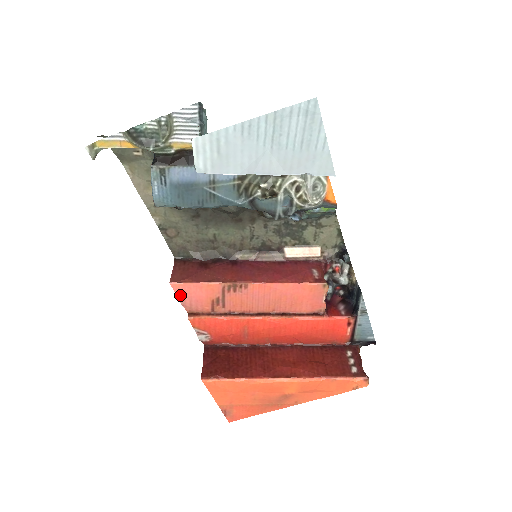
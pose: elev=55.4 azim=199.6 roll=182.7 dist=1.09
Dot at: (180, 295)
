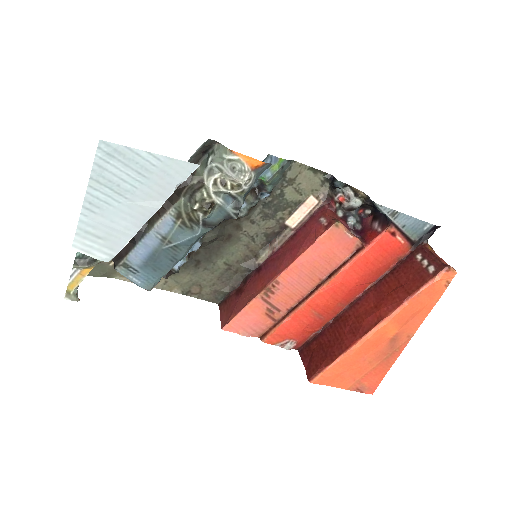
Dot at: (239, 331)
